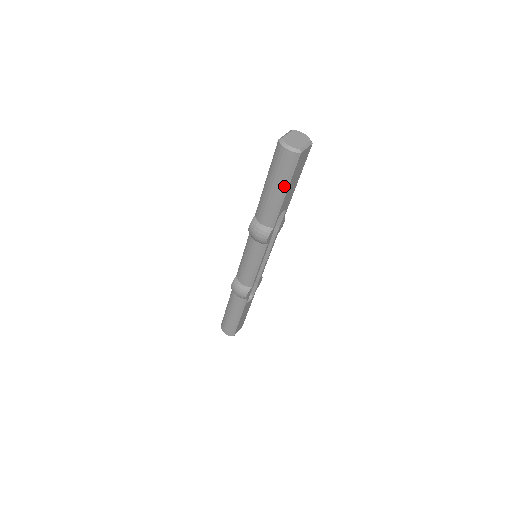
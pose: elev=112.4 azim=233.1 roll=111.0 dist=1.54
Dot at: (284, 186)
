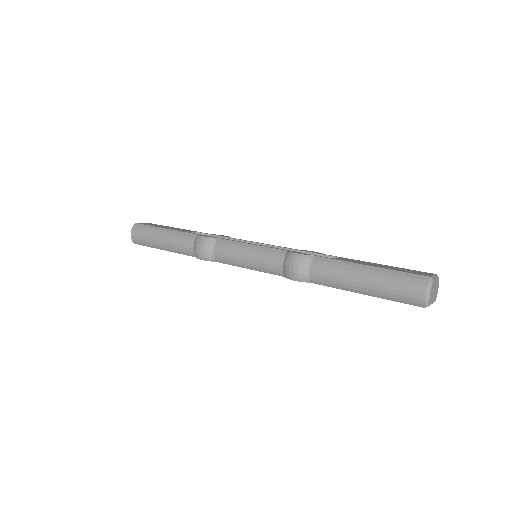
Dot at: (374, 293)
